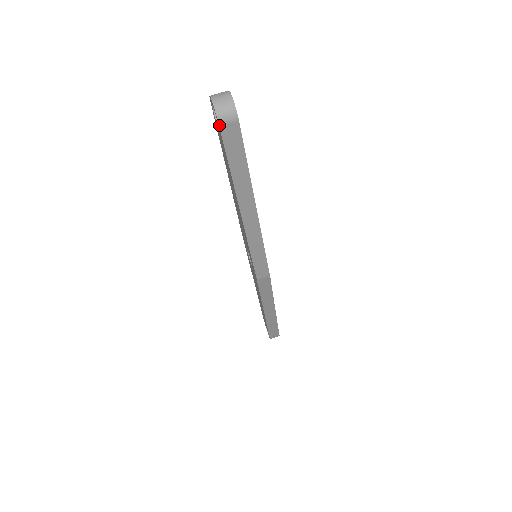
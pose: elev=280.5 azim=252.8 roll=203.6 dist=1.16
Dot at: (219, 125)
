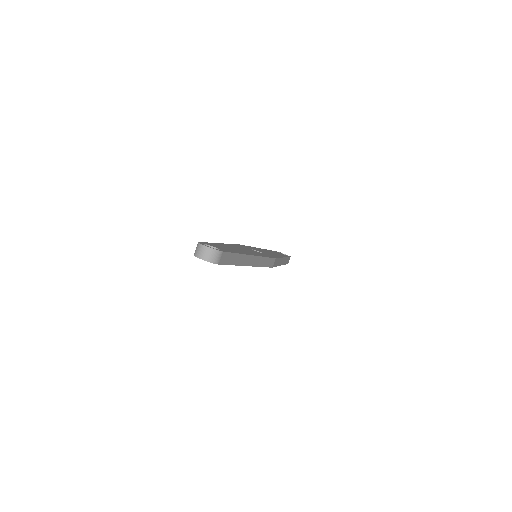
Dot at: occluded
